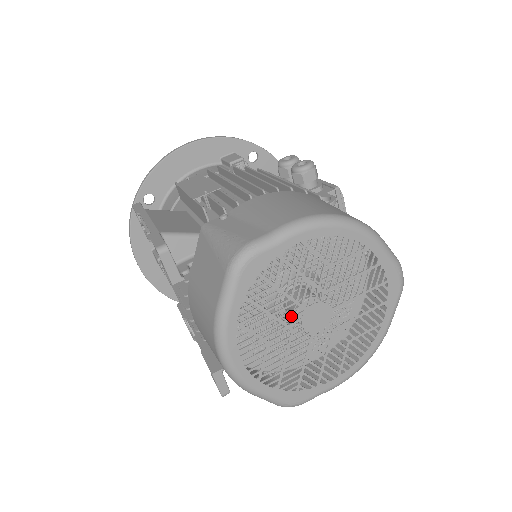
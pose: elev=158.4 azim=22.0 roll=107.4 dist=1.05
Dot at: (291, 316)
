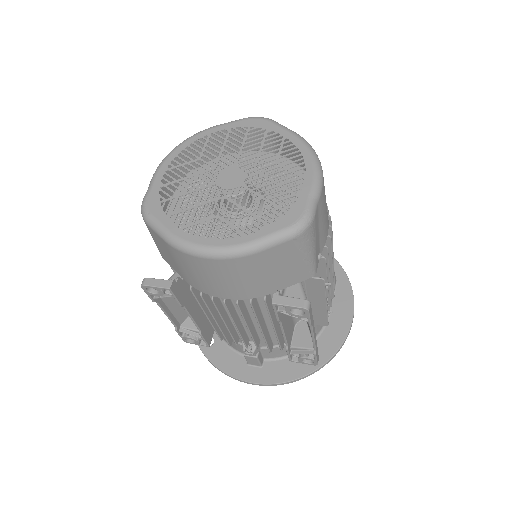
Dot at: occluded
